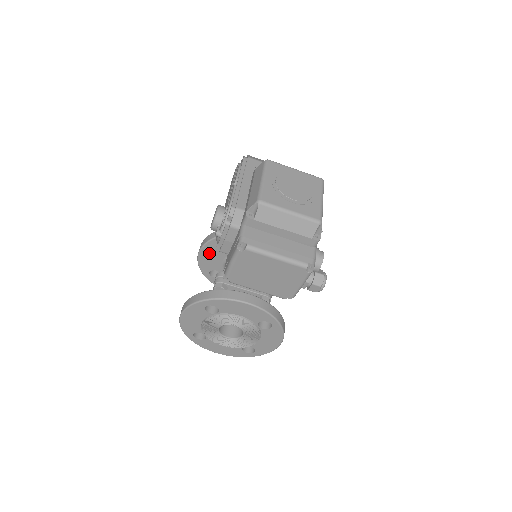
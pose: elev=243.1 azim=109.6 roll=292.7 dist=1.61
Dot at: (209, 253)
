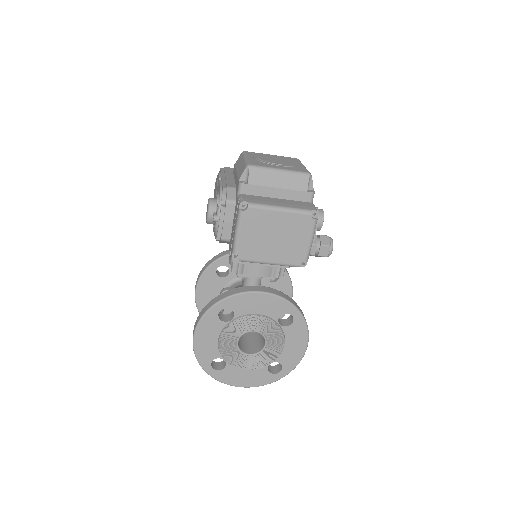
Dot at: (206, 288)
